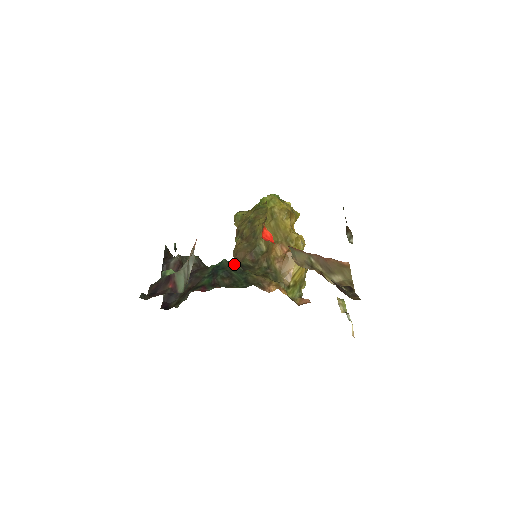
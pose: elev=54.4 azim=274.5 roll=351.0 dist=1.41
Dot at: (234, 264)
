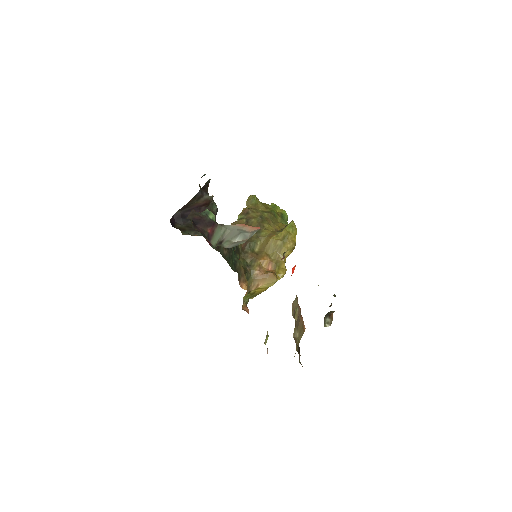
Dot at: occluded
